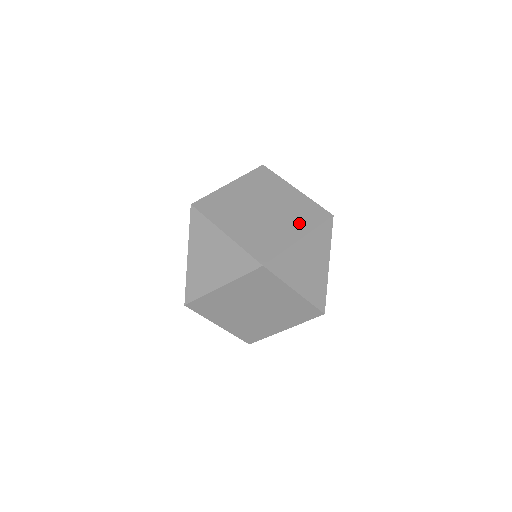
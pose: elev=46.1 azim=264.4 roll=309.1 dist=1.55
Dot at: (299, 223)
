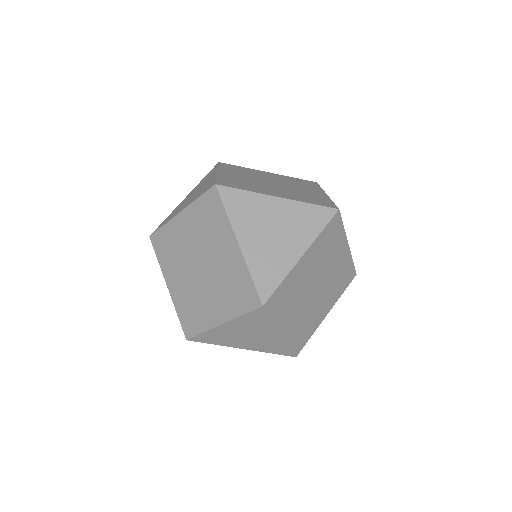
Dot at: (334, 295)
